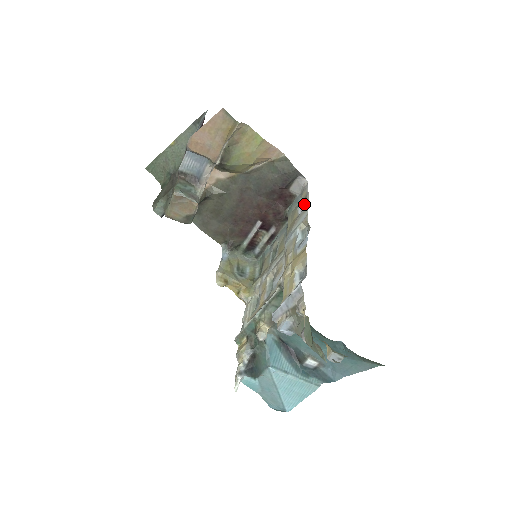
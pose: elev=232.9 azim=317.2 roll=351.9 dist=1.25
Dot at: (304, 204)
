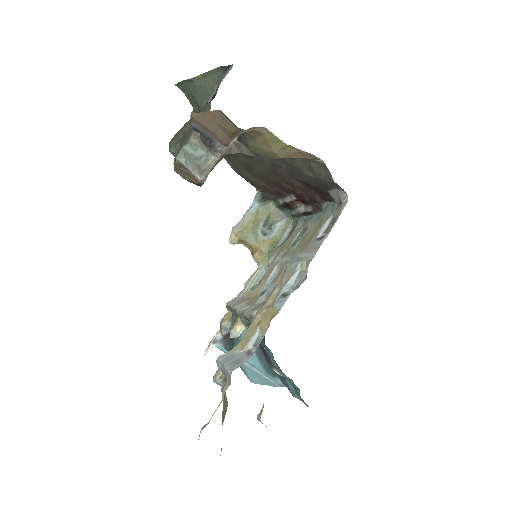
Dot at: occluded
